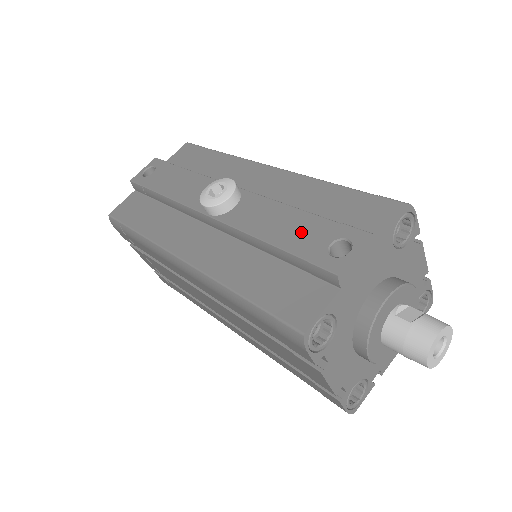
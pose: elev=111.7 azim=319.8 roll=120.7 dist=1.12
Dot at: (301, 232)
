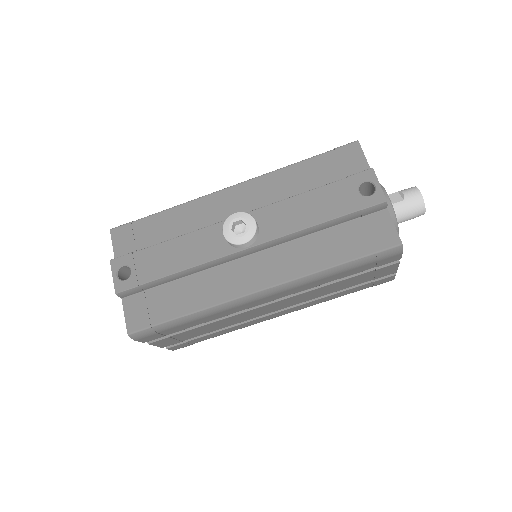
Dot at: (331, 201)
